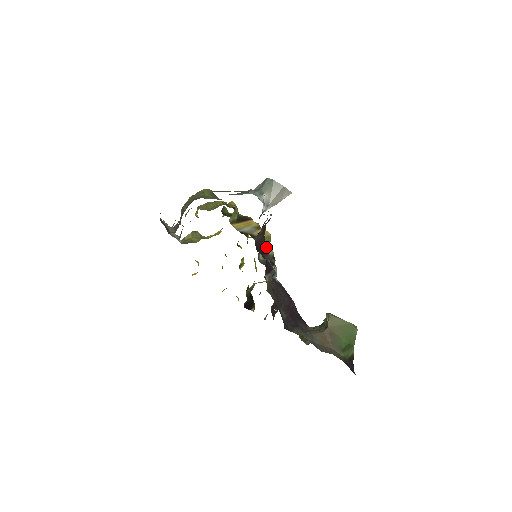
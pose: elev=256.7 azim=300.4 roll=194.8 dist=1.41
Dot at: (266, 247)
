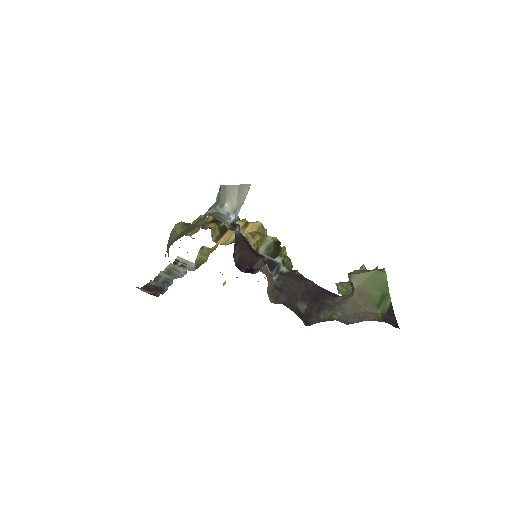
Dot at: (262, 240)
